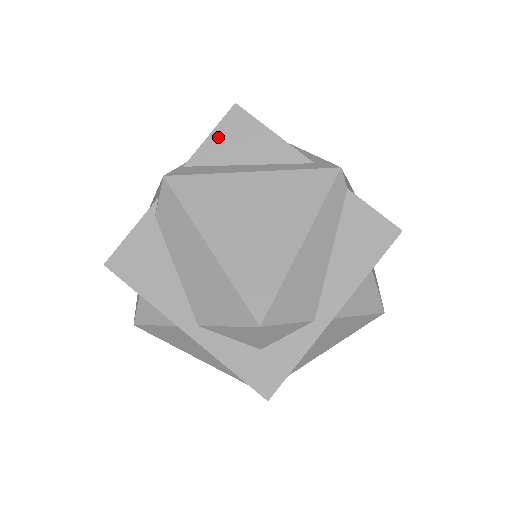
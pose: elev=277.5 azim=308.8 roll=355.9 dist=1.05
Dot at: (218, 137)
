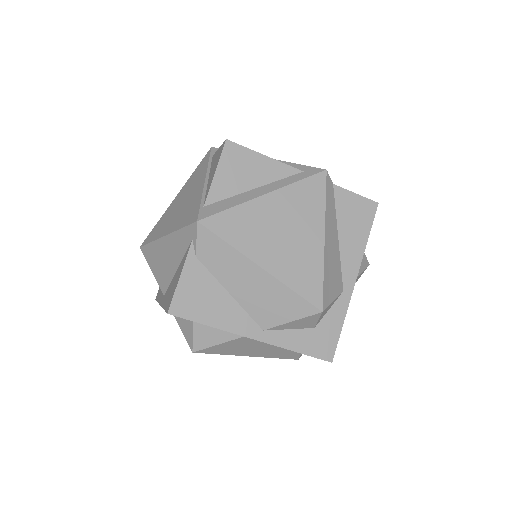
Dot at: (223, 172)
